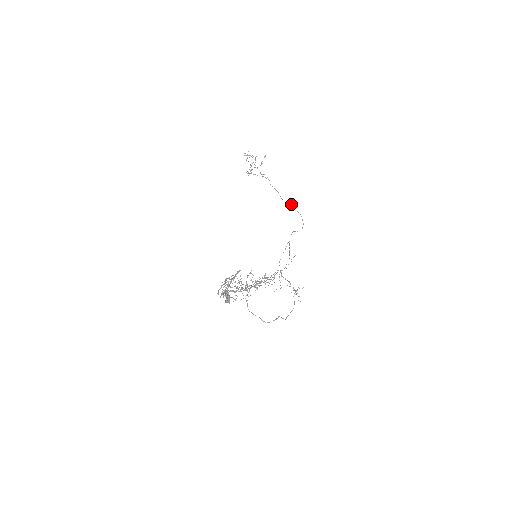
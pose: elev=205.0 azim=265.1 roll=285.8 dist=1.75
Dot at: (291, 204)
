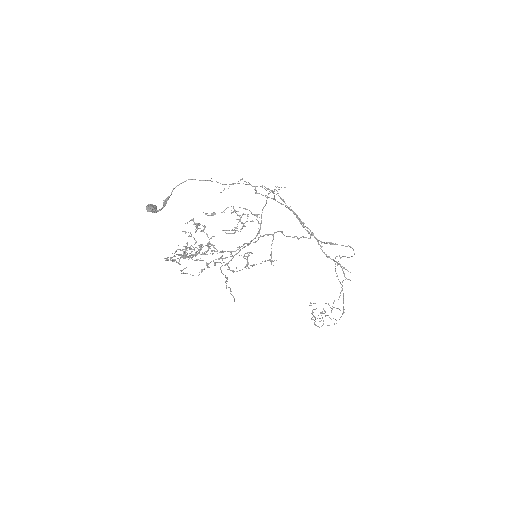
Dot at: occluded
